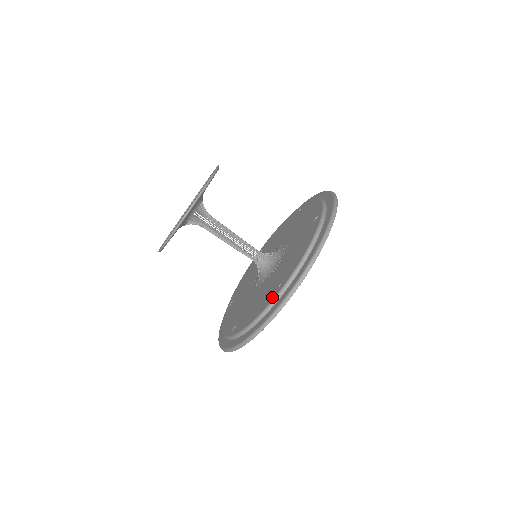
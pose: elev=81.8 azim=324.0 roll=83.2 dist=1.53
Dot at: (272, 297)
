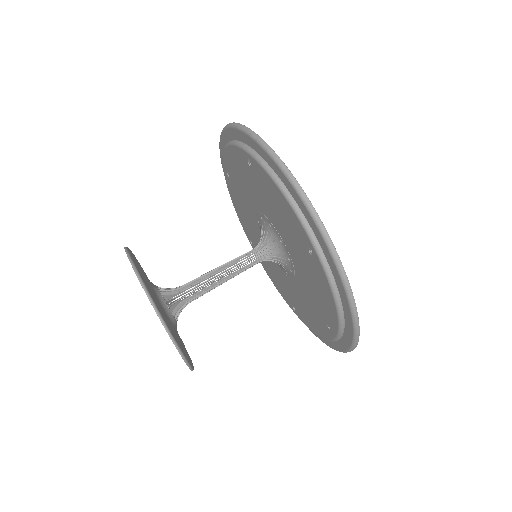
Dot at: (328, 335)
